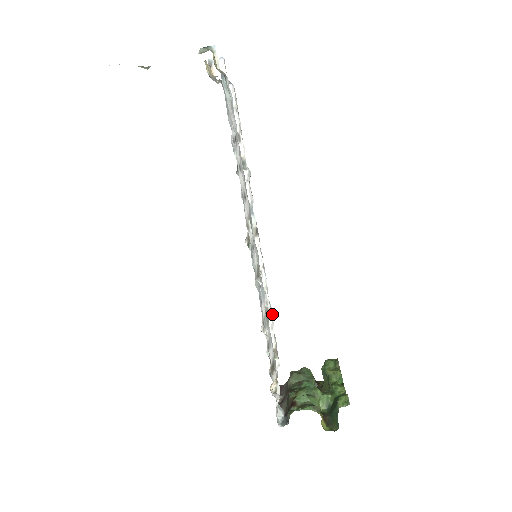
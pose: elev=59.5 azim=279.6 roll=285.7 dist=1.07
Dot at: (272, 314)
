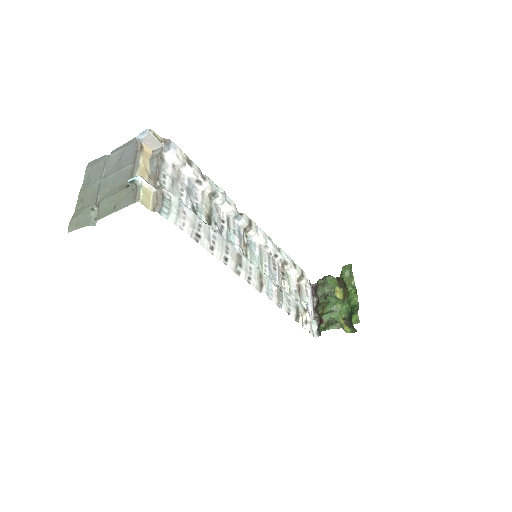
Dot at: (288, 260)
